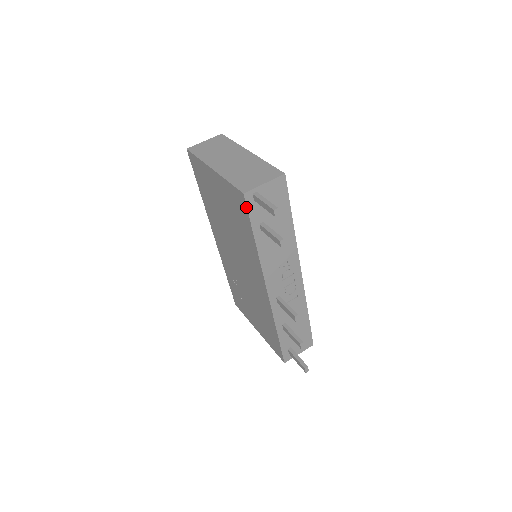
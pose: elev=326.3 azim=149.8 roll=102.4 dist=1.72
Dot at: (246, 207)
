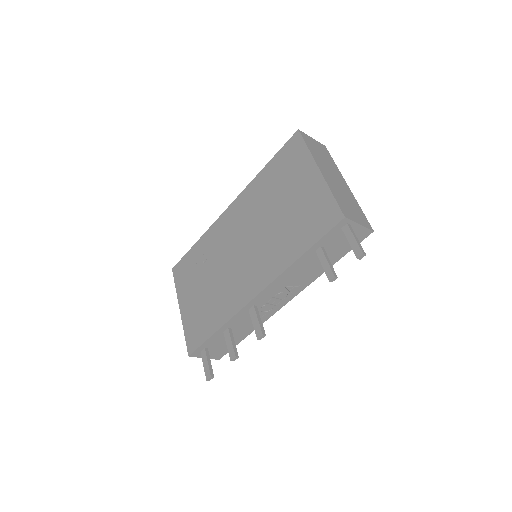
Dot at: (332, 227)
